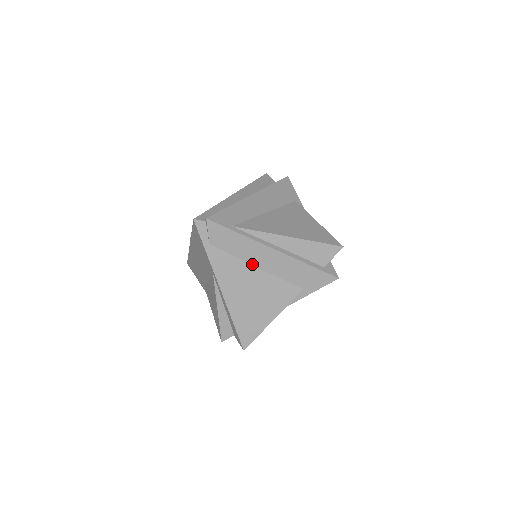
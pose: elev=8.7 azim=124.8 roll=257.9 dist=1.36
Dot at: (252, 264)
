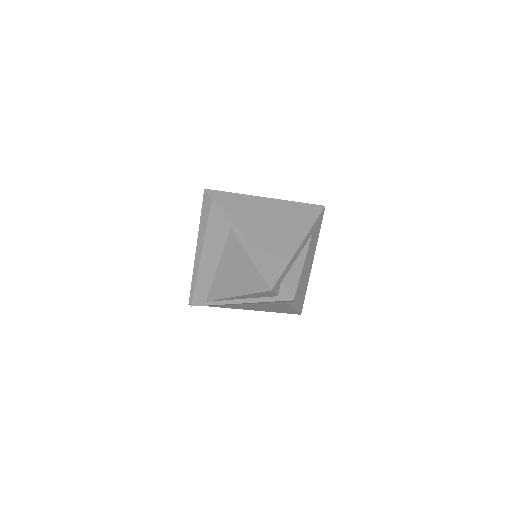
Dot at: (242, 304)
